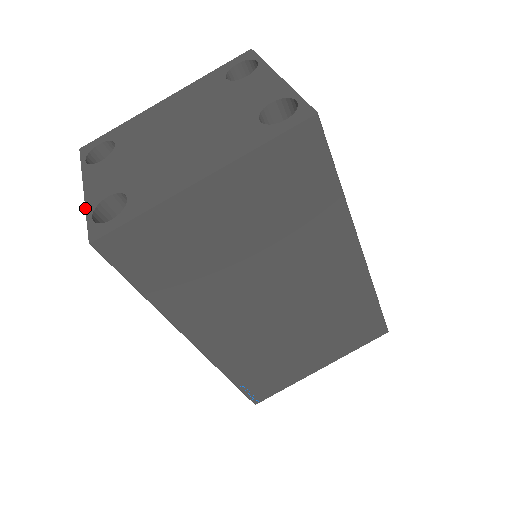
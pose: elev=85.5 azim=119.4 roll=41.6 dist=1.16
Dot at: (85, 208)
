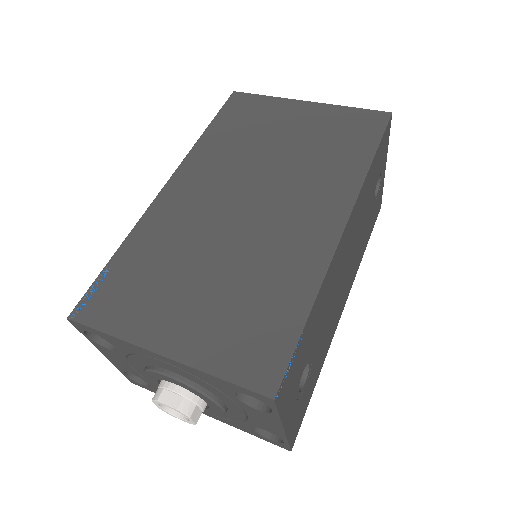
Dot at: occluded
